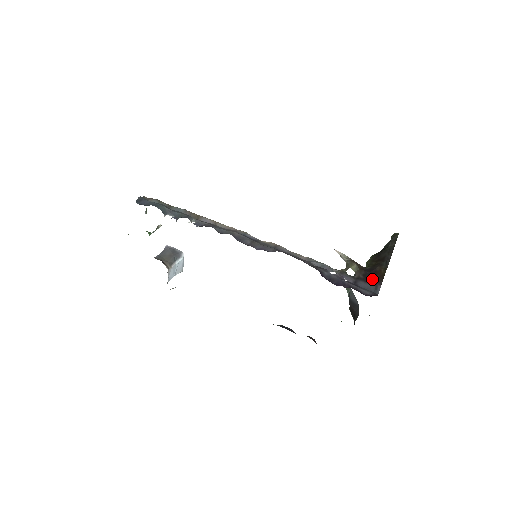
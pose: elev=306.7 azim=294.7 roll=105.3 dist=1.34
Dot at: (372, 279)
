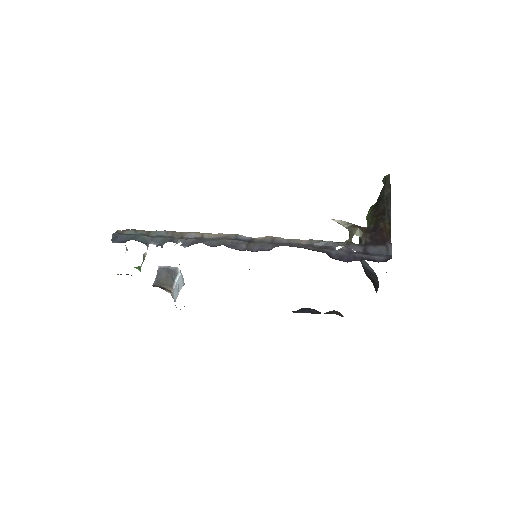
Dot at: (380, 240)
